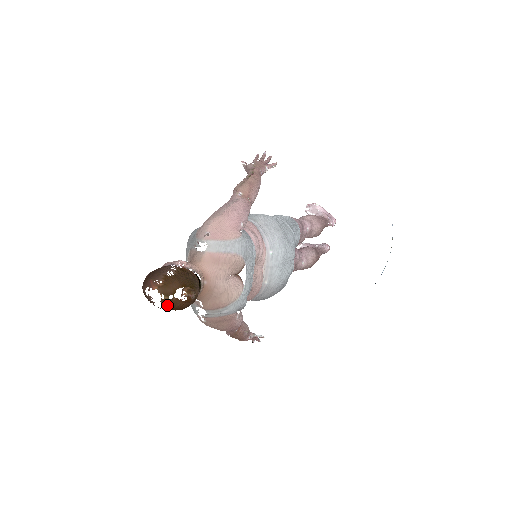
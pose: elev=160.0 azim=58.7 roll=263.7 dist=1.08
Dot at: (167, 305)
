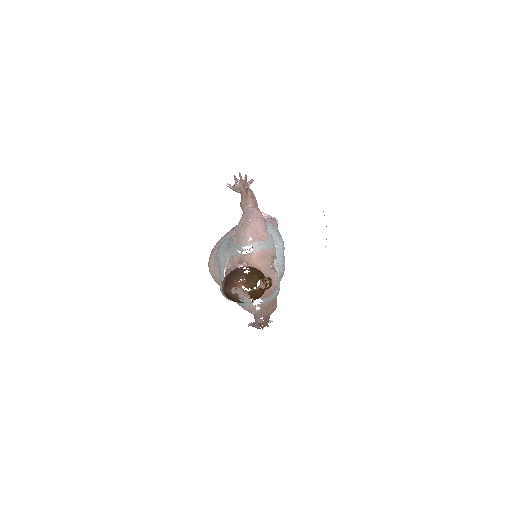
Dot at: (253, 296)
